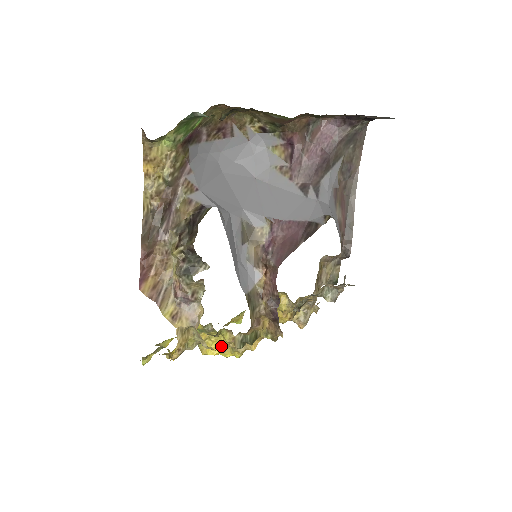
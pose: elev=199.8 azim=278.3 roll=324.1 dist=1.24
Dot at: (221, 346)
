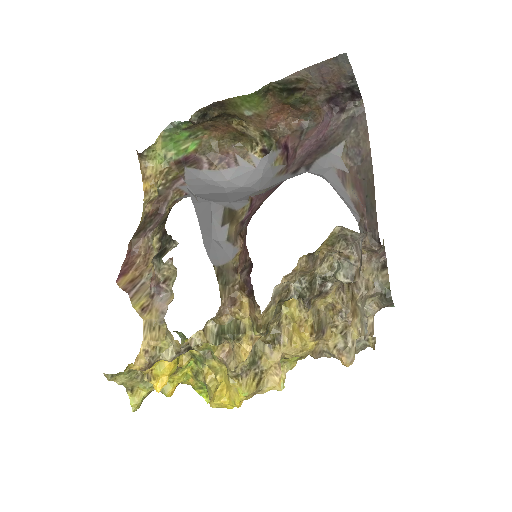
Dot at: (227, 386)
